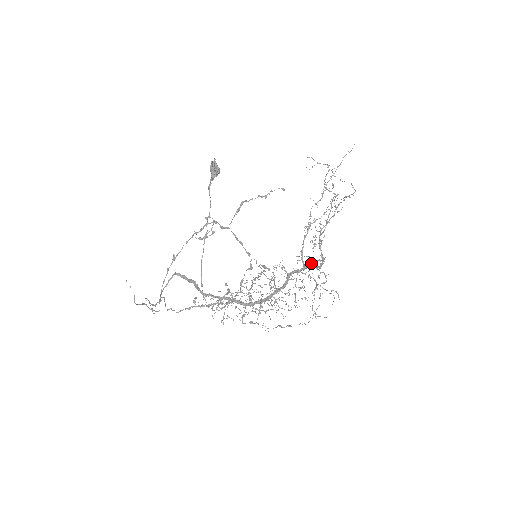
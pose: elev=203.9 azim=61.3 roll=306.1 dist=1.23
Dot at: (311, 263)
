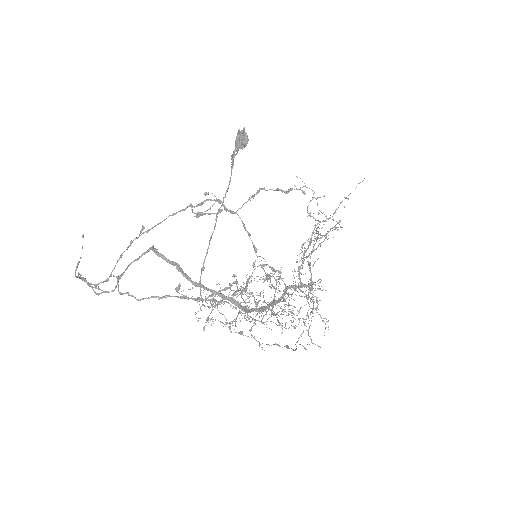
Dot at: (310, 282)
